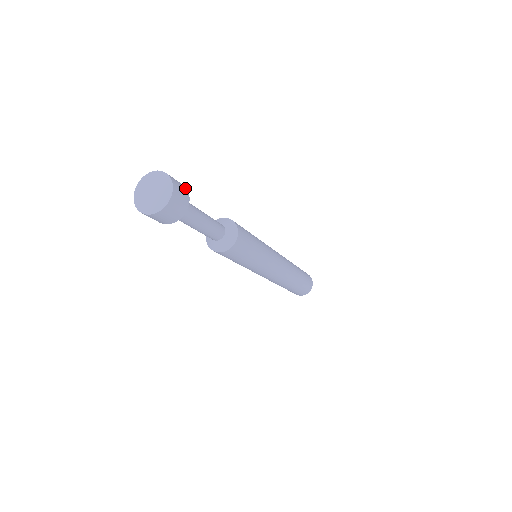
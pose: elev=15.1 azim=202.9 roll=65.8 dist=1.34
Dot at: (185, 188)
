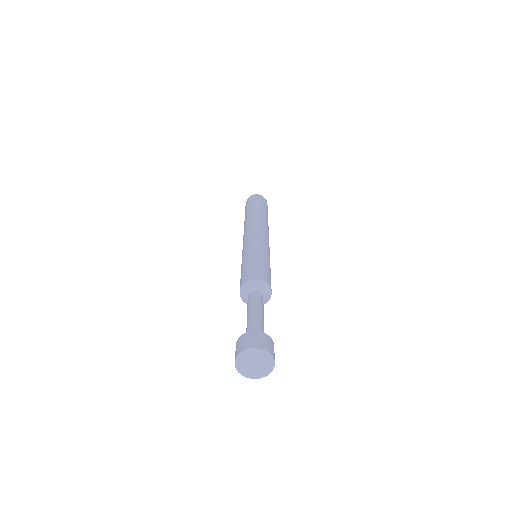
Dot at: (269, 338)
